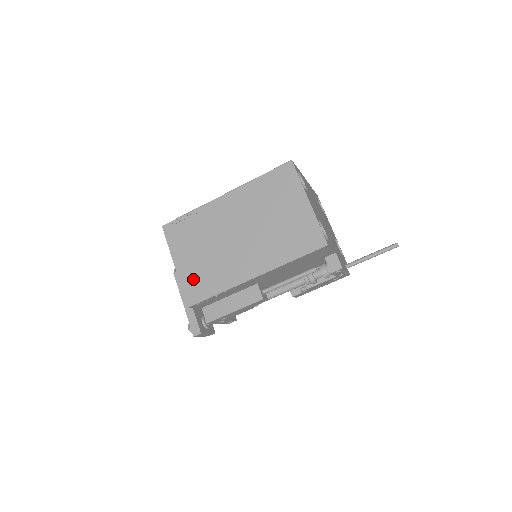
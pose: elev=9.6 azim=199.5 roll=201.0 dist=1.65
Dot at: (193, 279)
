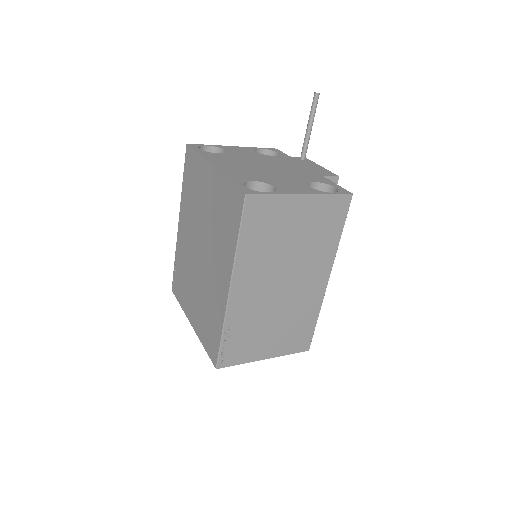
Dot at: (290, 342)
